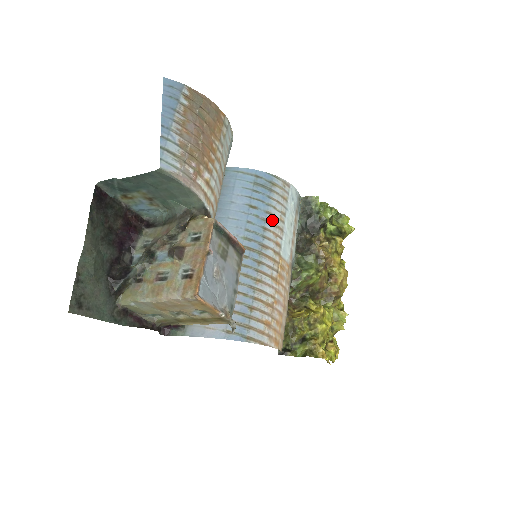
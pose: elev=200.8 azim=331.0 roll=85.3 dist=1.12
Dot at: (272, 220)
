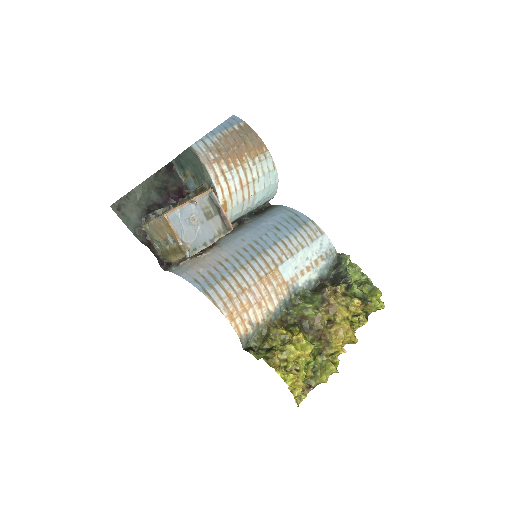
Dot at: (287, 243)
